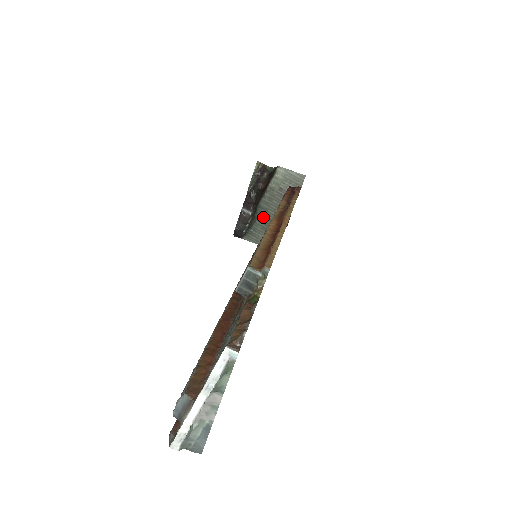
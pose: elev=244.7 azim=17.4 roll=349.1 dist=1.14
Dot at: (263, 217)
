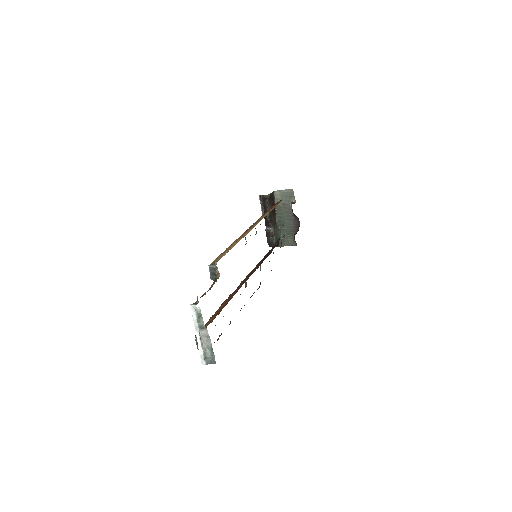
Dot at: (284, 227)
